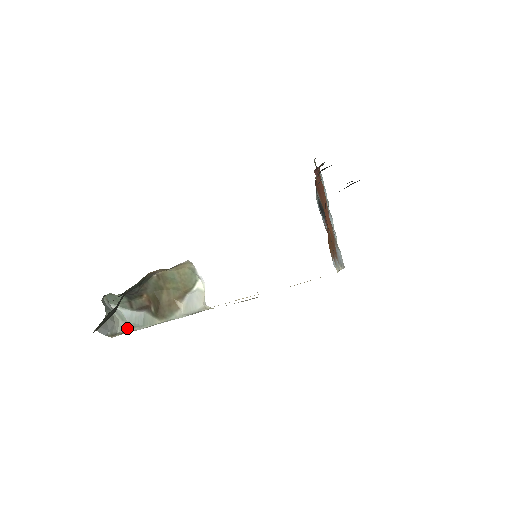
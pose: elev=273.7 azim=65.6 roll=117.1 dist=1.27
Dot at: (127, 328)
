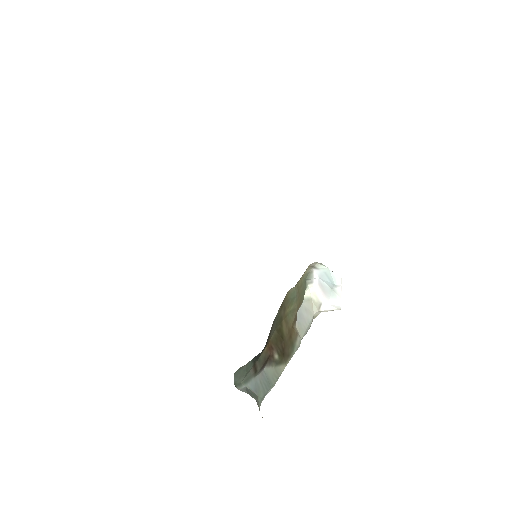
Dot at: (260, 405)
